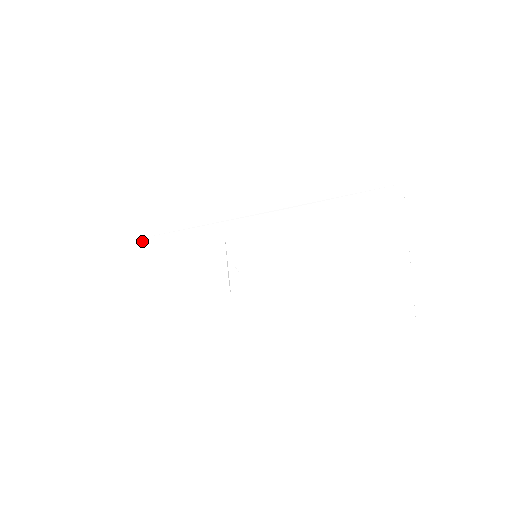
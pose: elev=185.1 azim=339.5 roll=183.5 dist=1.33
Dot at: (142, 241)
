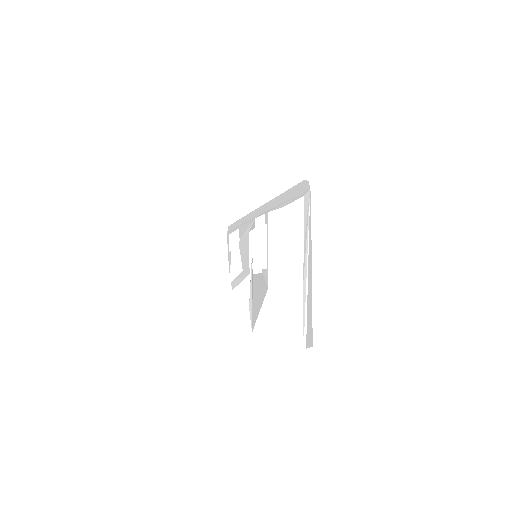
Dot at: occluded
